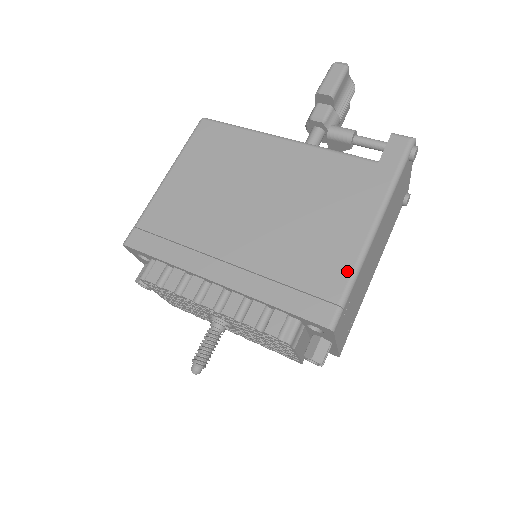
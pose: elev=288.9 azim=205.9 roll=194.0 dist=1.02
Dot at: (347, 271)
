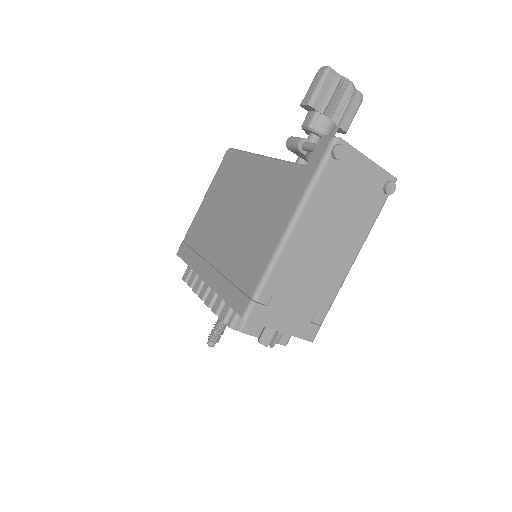
Dot at: (262, 270)
